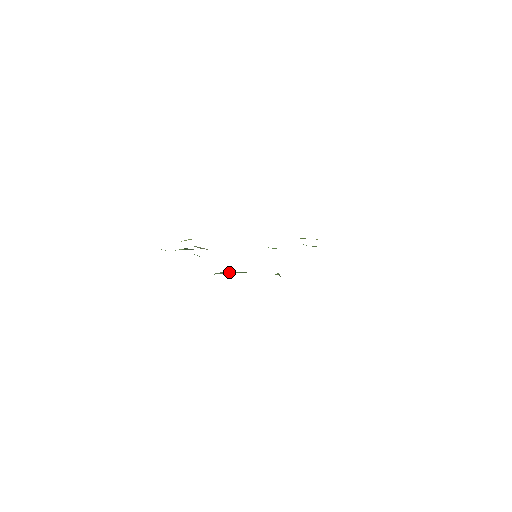
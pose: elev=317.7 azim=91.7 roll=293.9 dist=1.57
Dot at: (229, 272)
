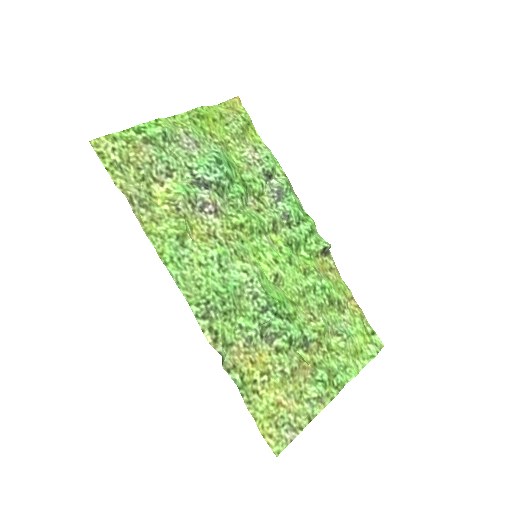
Dot at: (280, 197)
